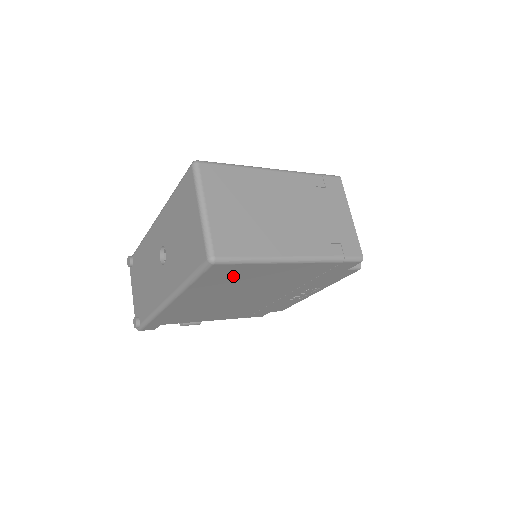
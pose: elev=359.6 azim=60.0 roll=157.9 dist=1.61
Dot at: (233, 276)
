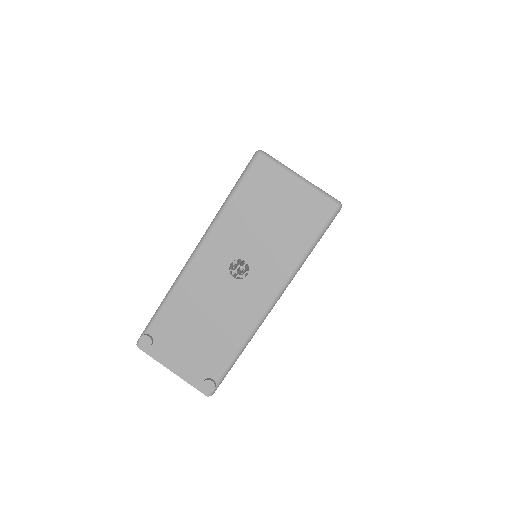
Dot at: occluded
